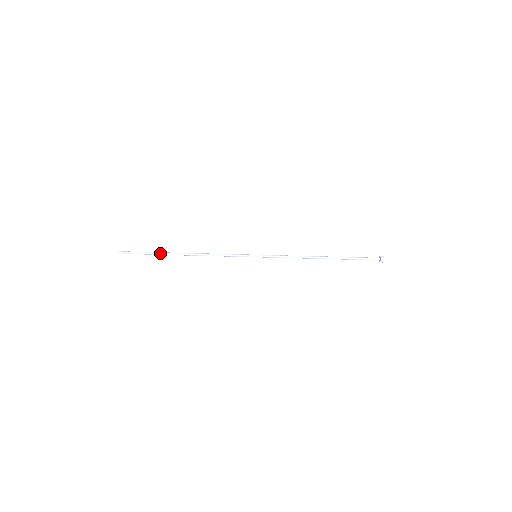
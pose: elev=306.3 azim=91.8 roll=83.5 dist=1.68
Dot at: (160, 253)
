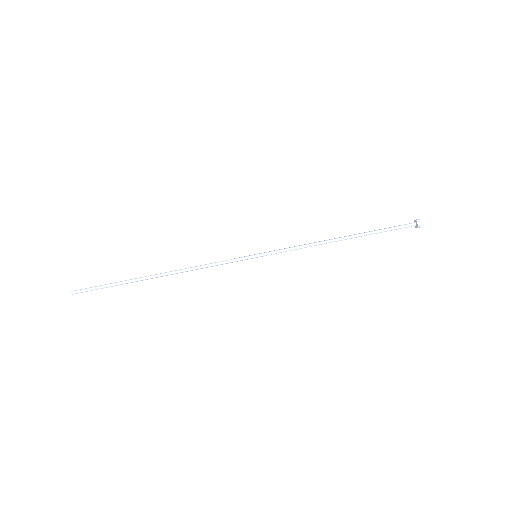
Dot at: (127, 282)
